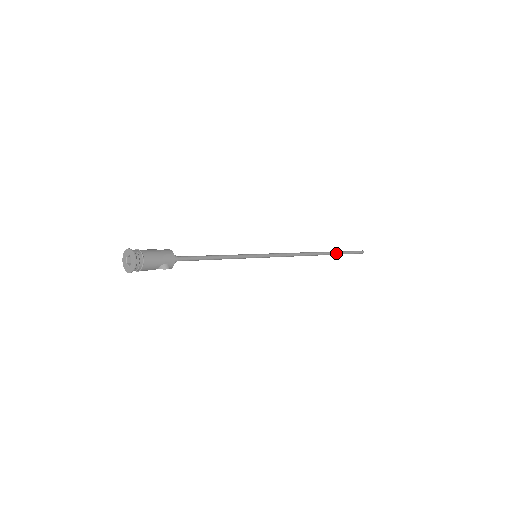
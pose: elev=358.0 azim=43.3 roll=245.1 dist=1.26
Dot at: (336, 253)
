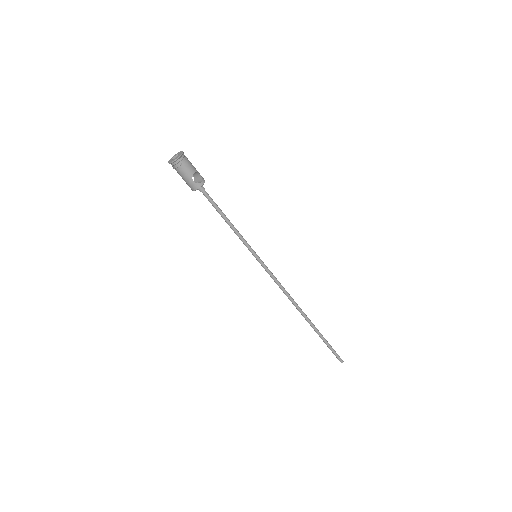
Dot at: occluded
